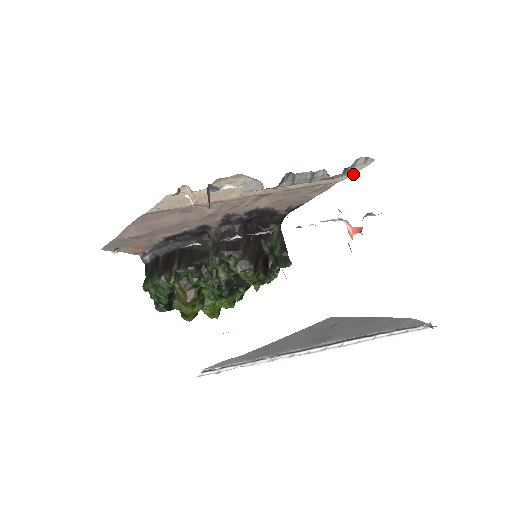
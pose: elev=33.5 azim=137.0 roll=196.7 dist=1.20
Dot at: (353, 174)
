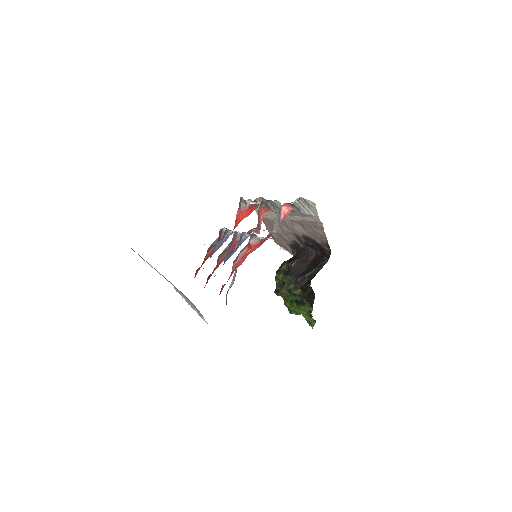
Dot at: (318, 216)
